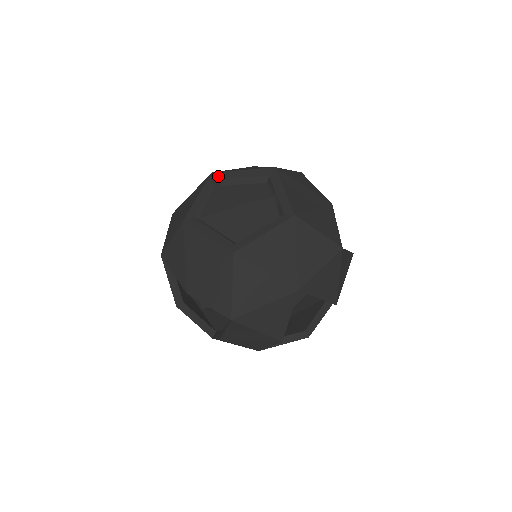
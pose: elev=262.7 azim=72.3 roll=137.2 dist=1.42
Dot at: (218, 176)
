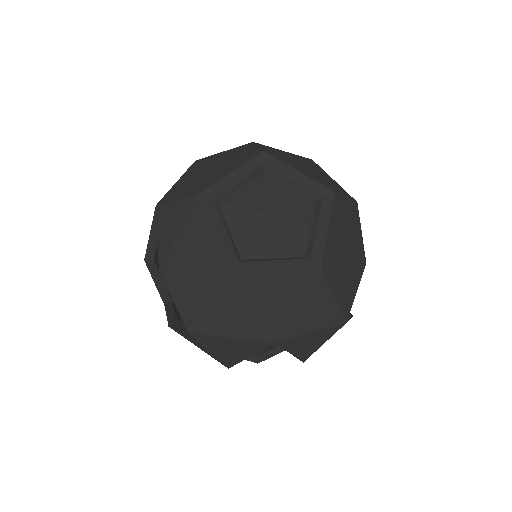
Dot at: (267, 160)
